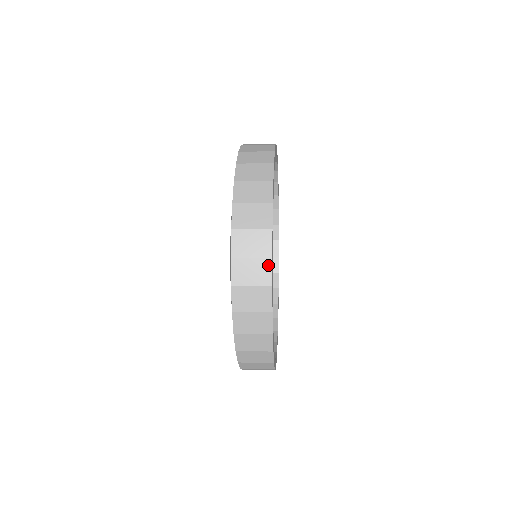
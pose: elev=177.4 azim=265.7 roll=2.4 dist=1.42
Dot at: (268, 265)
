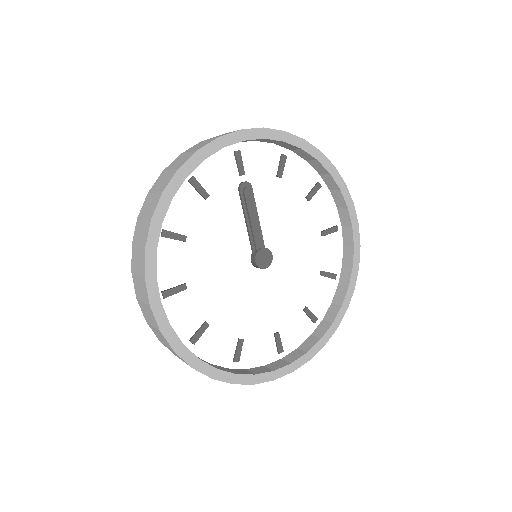
Dot at: (151, 312)
